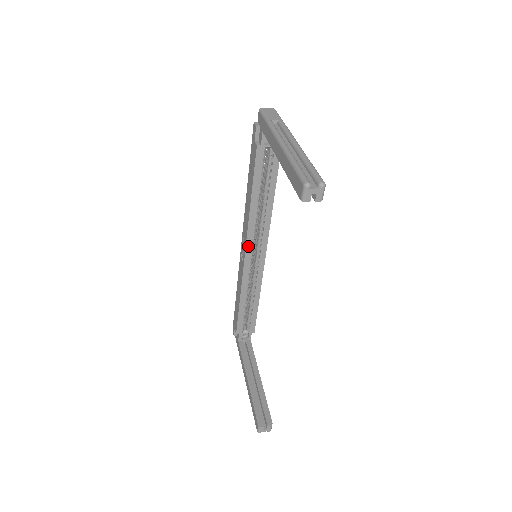
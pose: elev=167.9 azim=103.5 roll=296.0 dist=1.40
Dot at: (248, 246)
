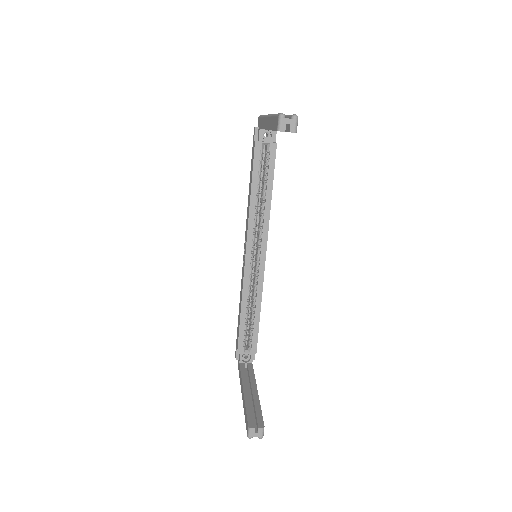
Dot at: (248, 245)
